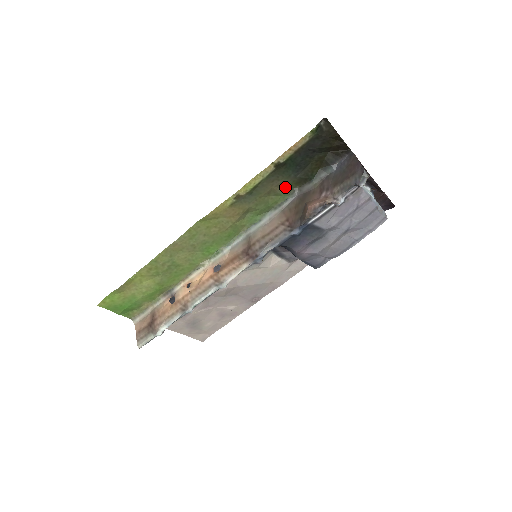
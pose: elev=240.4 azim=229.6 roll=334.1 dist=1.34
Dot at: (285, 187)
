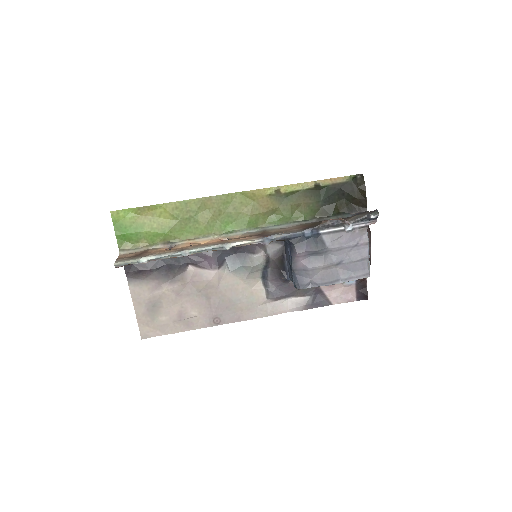
Dot at: (310, 210)
